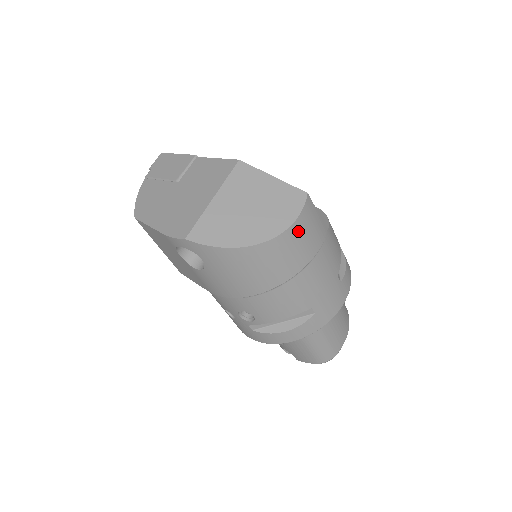
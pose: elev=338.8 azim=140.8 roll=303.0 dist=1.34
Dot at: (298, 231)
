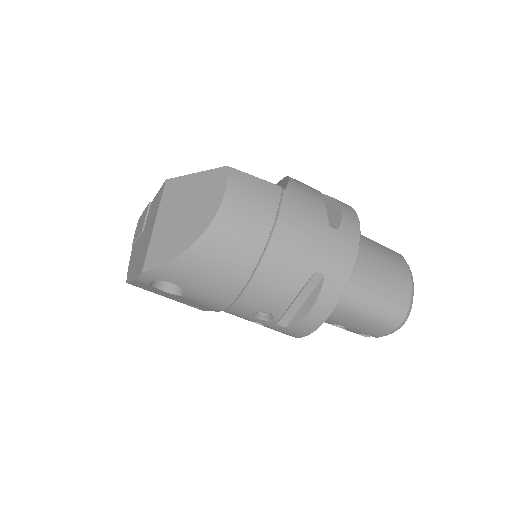
Dot at: (235, 204)
